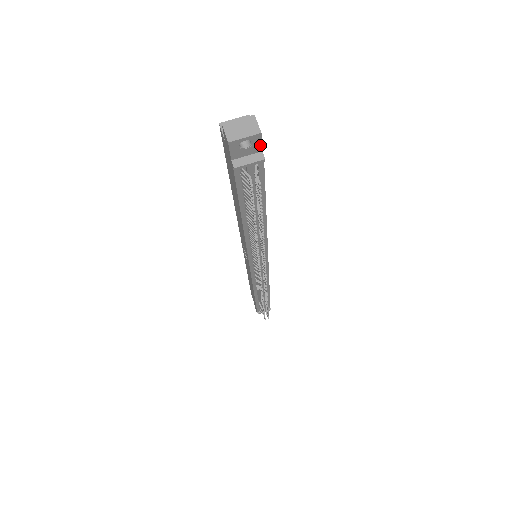
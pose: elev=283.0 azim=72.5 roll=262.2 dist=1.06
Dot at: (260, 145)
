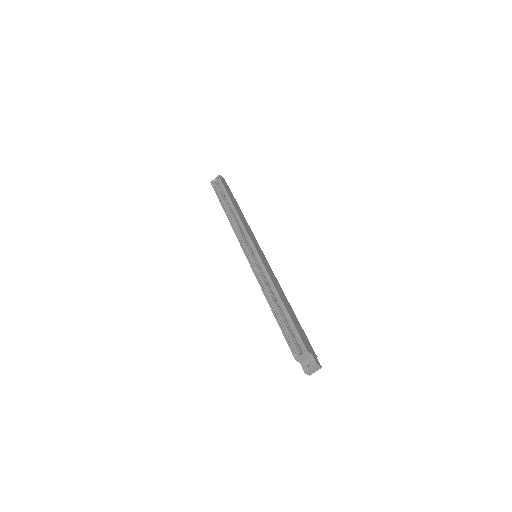
Dot at: (317, 360)
